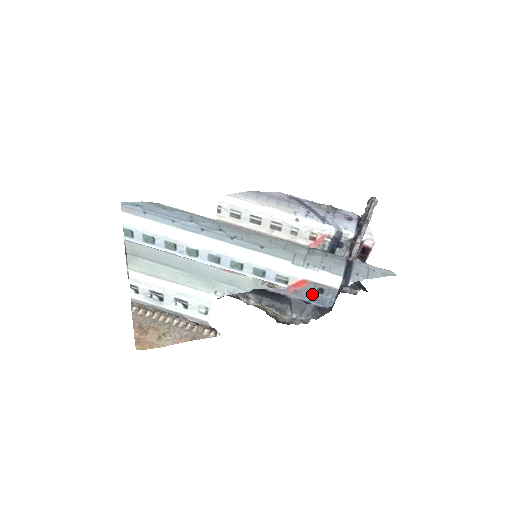
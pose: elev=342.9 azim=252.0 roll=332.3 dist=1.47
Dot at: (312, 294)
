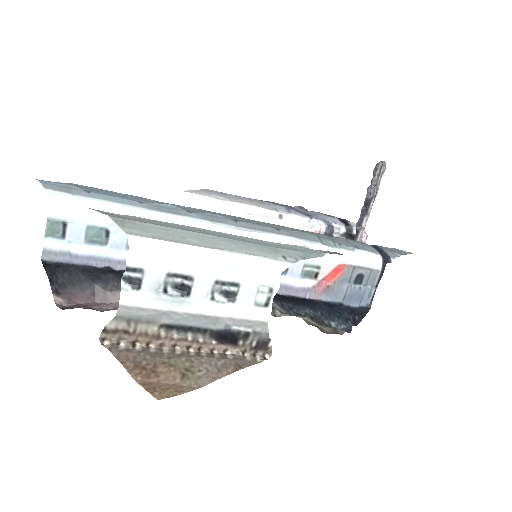
Dot at: (348, 287)
